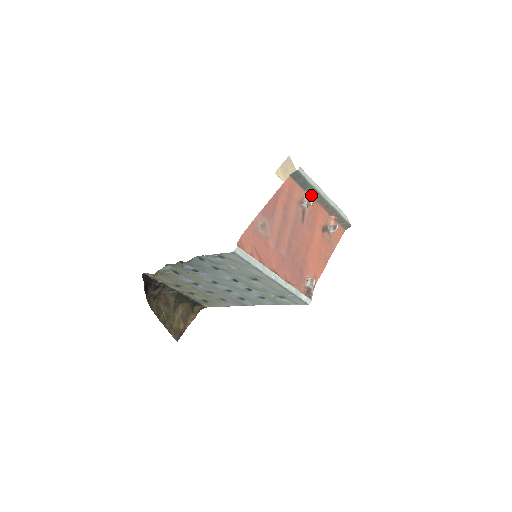
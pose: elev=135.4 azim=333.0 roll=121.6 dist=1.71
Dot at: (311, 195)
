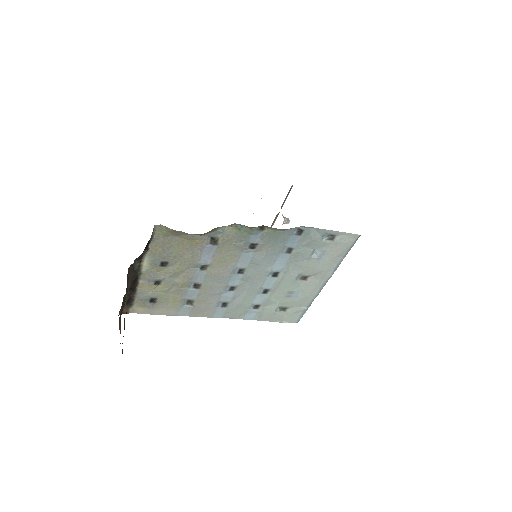
Dot at: (276, 215)
